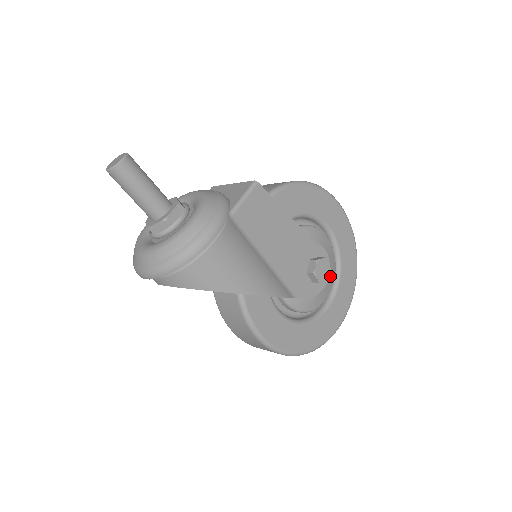
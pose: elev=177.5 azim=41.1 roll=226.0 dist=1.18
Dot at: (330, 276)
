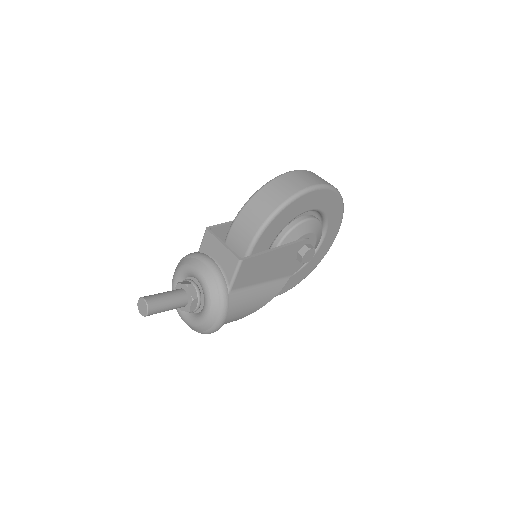
Dot at: (317, 239)
